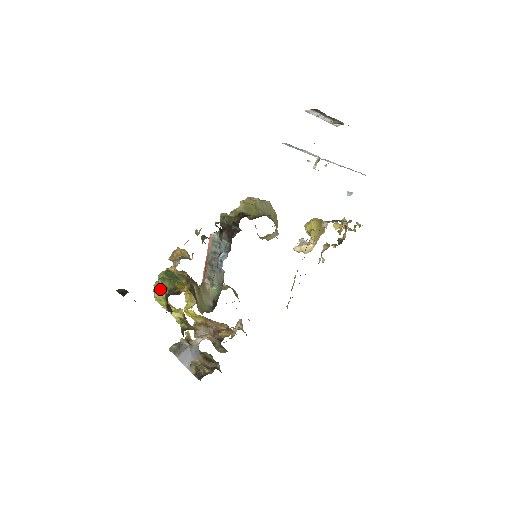
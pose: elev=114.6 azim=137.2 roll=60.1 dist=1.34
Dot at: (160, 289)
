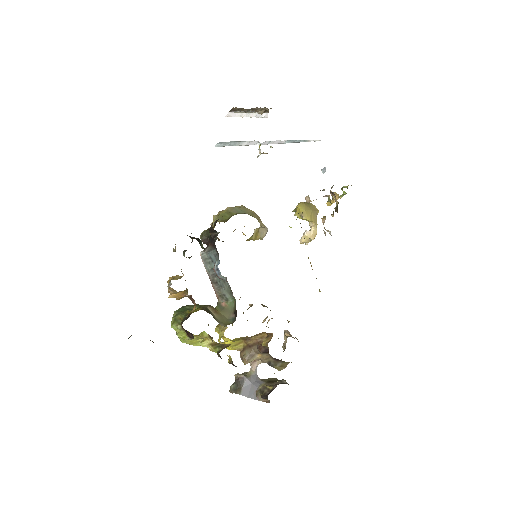
Dot at: (175, 324)
